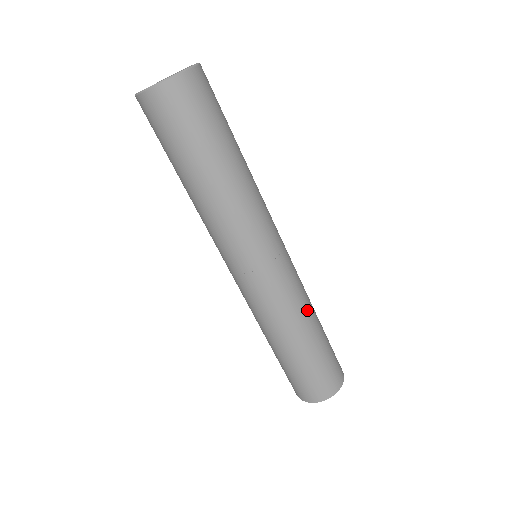
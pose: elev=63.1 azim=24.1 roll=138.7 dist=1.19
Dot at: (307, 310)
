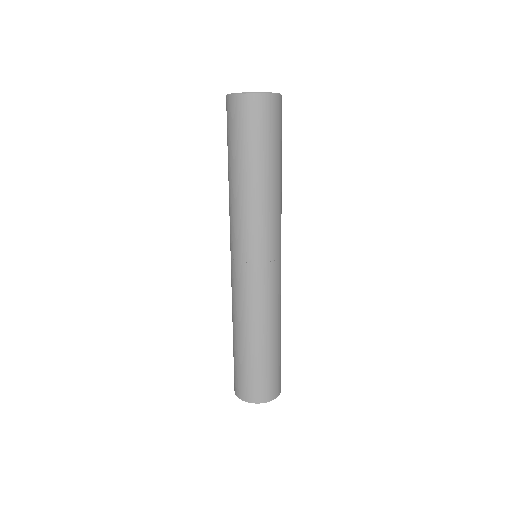
Dot at: (274, 318)
